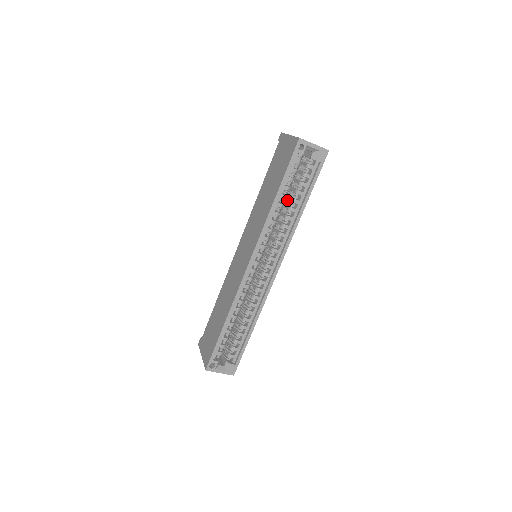
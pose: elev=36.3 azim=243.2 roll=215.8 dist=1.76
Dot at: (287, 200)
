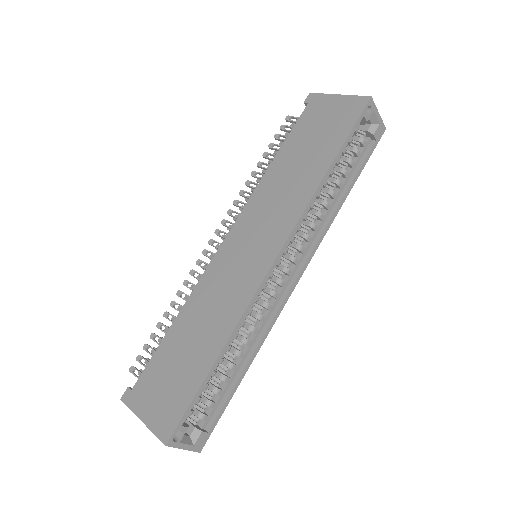
Dot at: occluded
